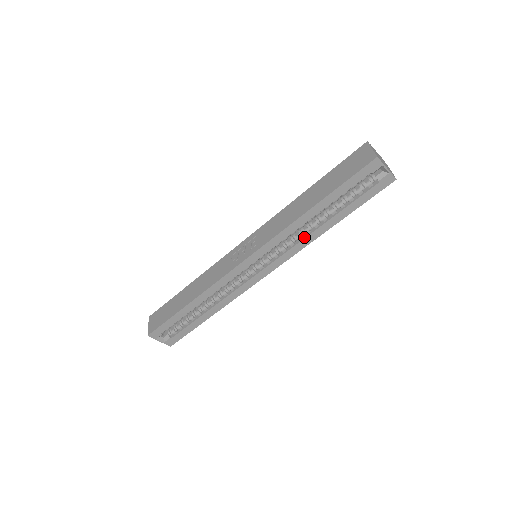
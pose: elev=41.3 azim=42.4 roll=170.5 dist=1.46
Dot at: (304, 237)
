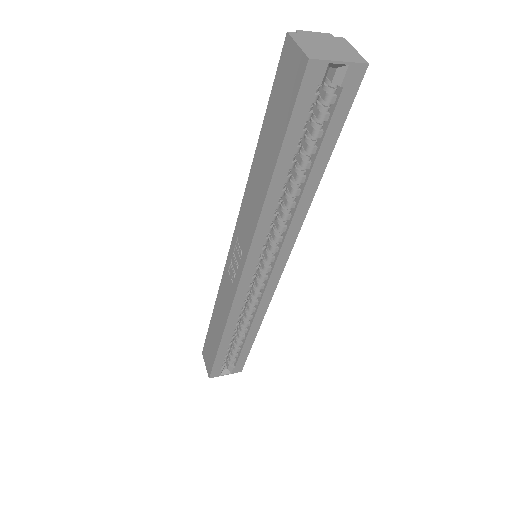
Dot at: (292, 214)
